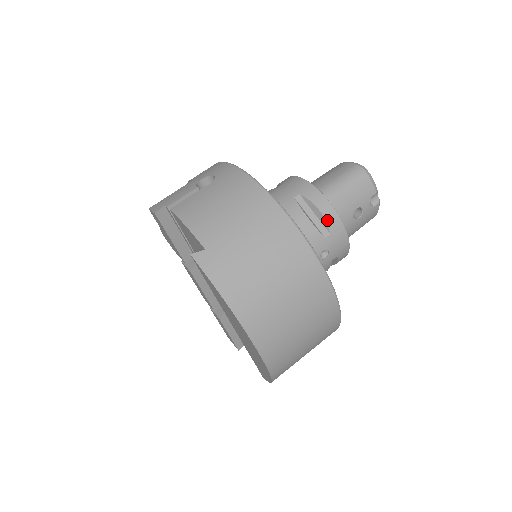
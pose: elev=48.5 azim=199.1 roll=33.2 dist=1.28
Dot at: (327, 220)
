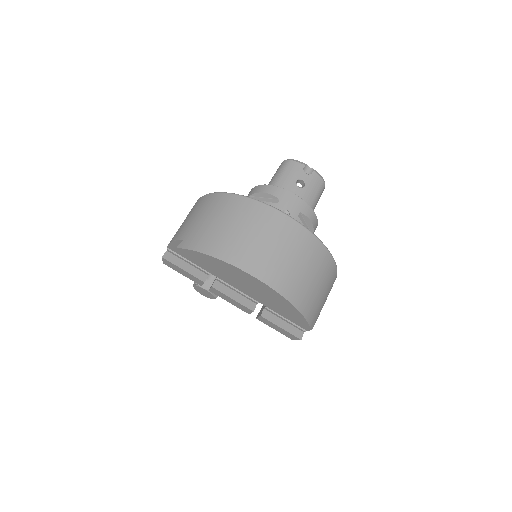
Dot at: (272, 194)
